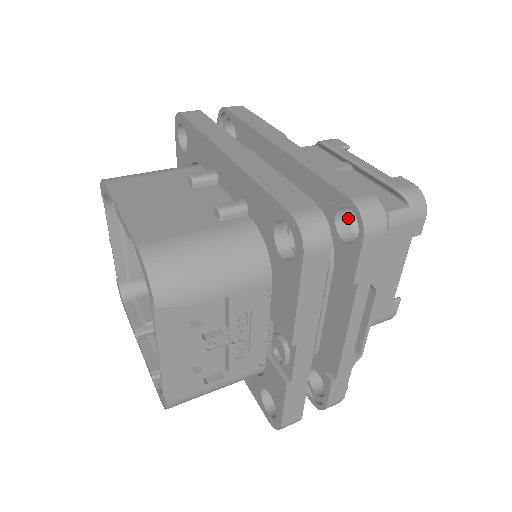
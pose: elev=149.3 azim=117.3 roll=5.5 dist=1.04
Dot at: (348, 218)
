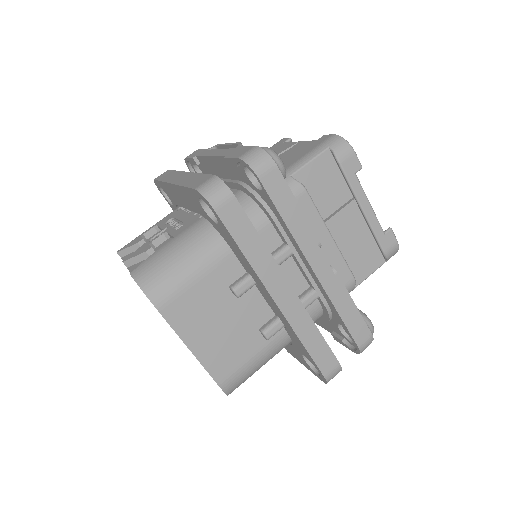
Dot at: occluded
